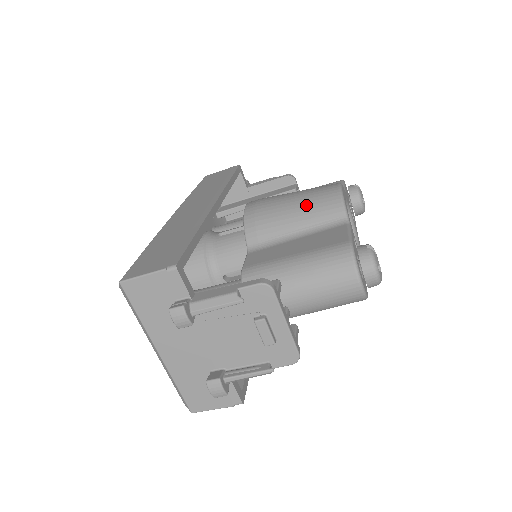
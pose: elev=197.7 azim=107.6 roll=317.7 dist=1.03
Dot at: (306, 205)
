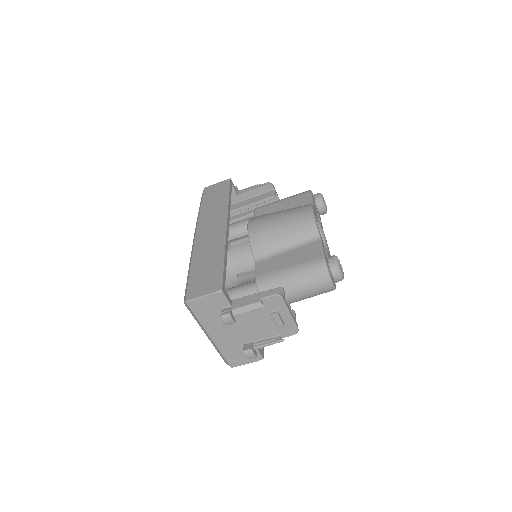
Dot at: (291, 227)
